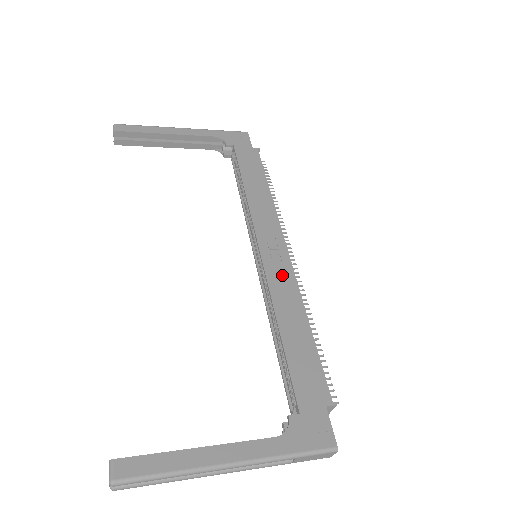
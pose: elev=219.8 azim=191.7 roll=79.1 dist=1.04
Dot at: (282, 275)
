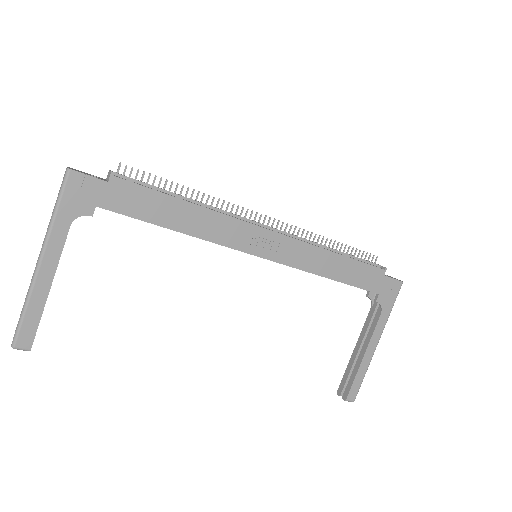
Dot at: (292, 251)
